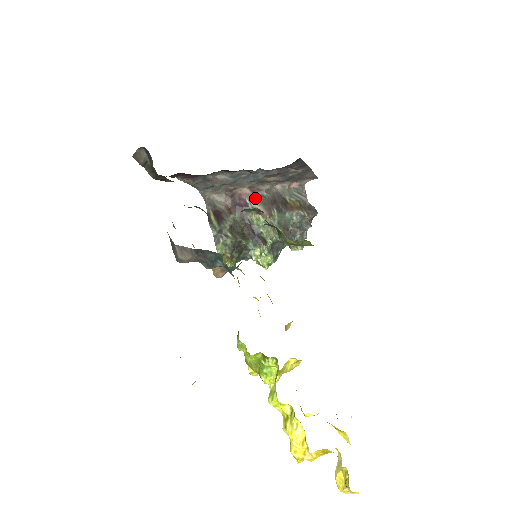
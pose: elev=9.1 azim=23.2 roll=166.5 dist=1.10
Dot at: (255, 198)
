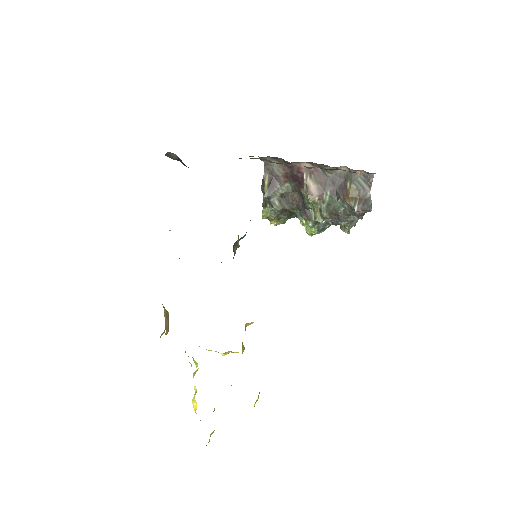
Dot at: (314, 174)
